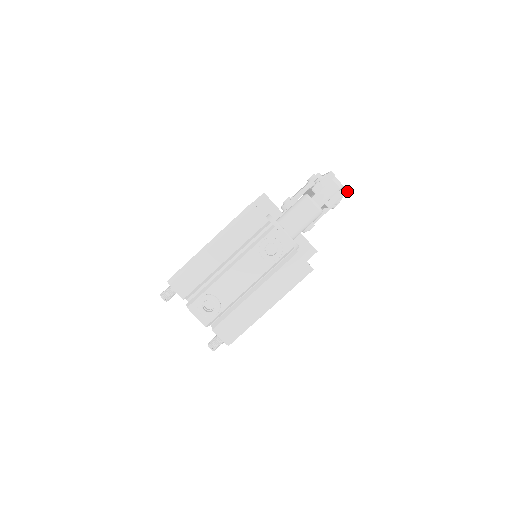
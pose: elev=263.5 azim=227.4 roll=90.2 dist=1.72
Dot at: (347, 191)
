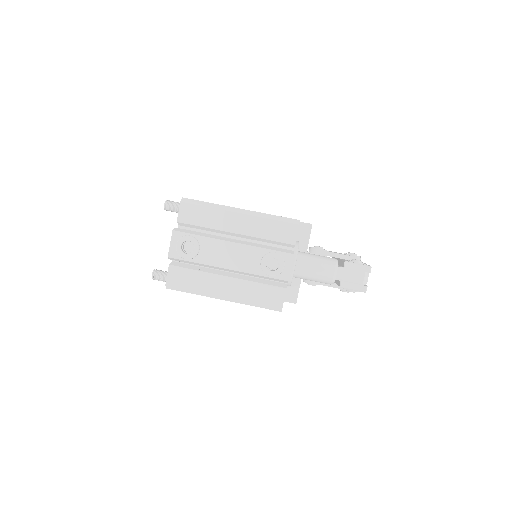
Dot at: (365, 291)
